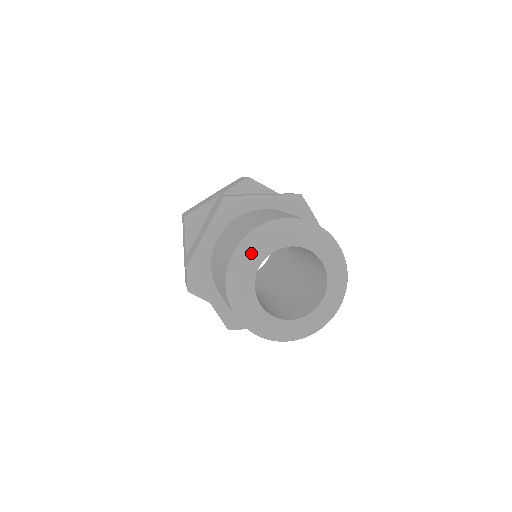
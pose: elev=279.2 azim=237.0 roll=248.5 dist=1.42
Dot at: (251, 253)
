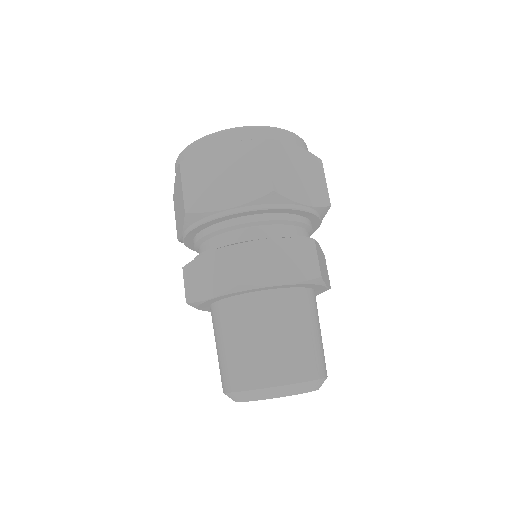
Dot at: occluded
